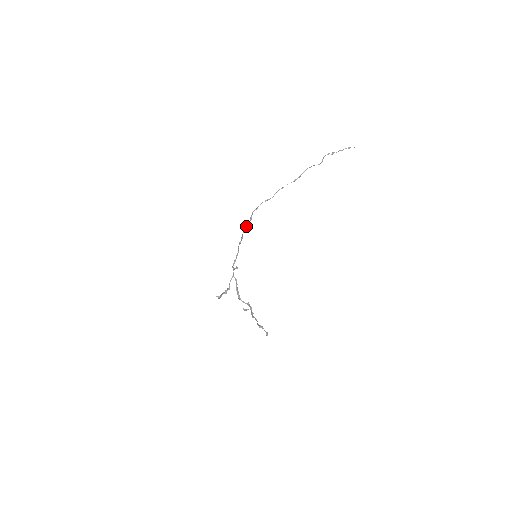
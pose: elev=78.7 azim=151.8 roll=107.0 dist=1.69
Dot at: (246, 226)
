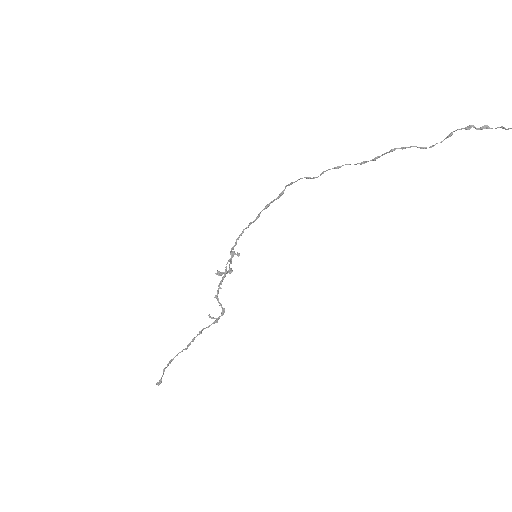
Dot at: (269, 203)
